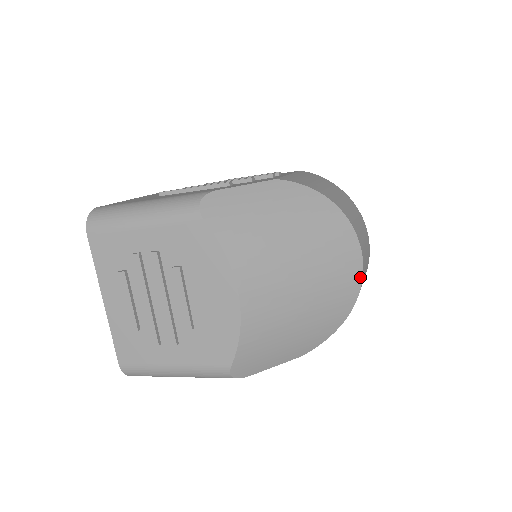
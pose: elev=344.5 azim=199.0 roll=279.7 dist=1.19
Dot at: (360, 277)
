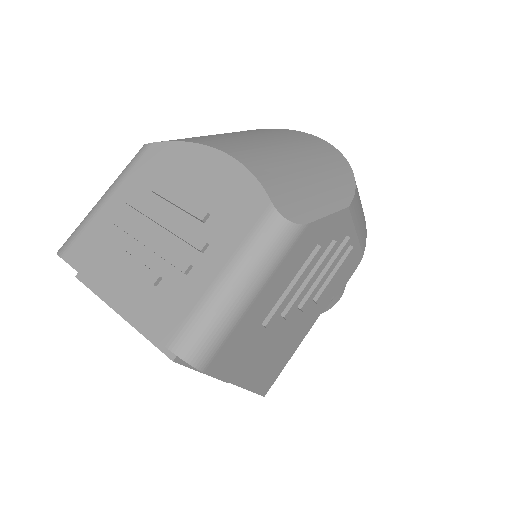
Dot at: (326, 143)
